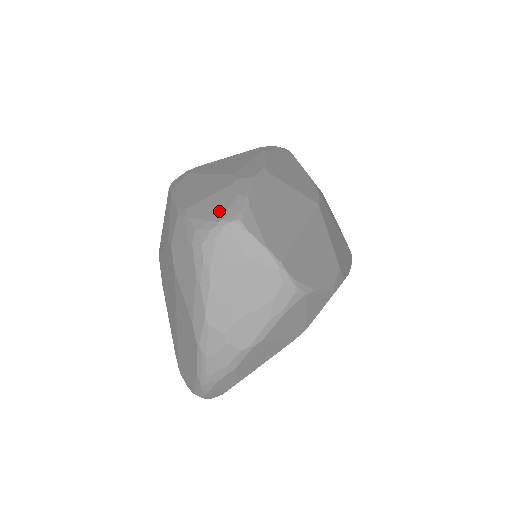
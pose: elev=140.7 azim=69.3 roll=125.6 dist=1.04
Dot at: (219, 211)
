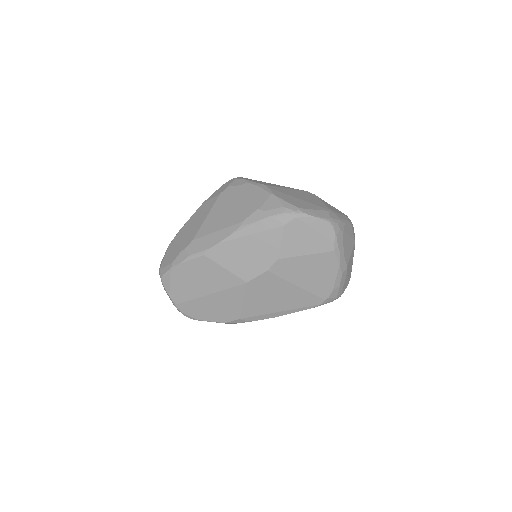
Dot at: (165, 262)
